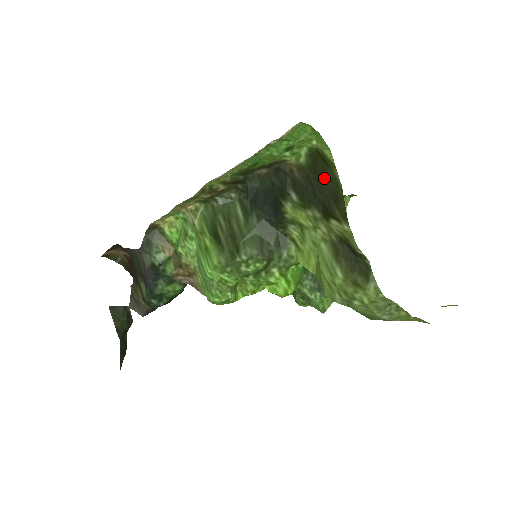
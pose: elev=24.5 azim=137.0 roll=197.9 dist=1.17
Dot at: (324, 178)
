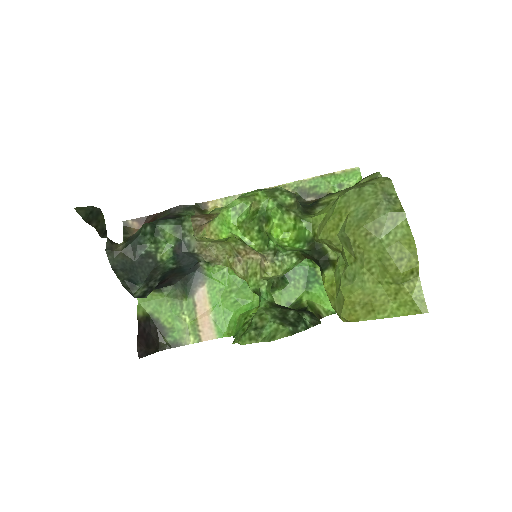
Dot at: occluded
